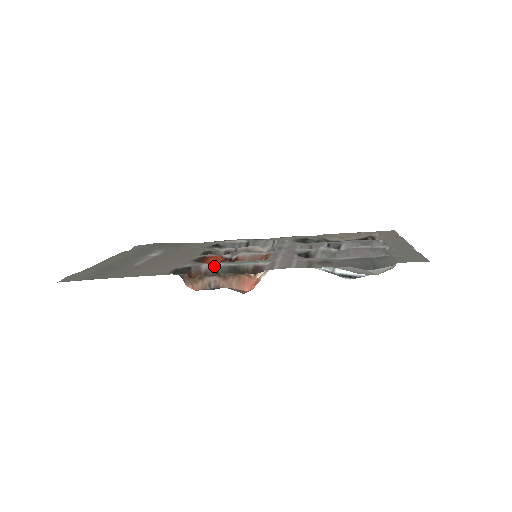
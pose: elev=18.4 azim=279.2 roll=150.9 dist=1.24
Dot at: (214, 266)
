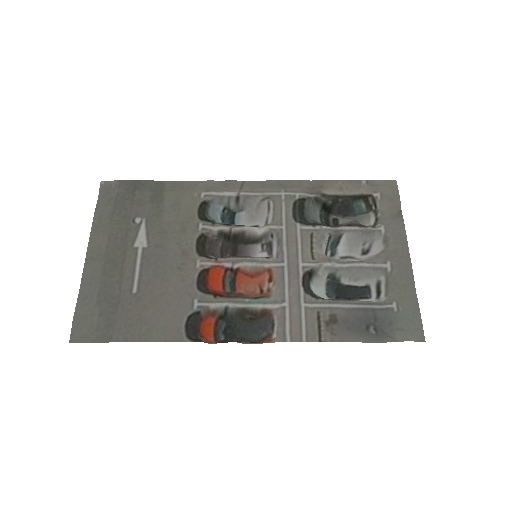
Dot at: (223, 307)
